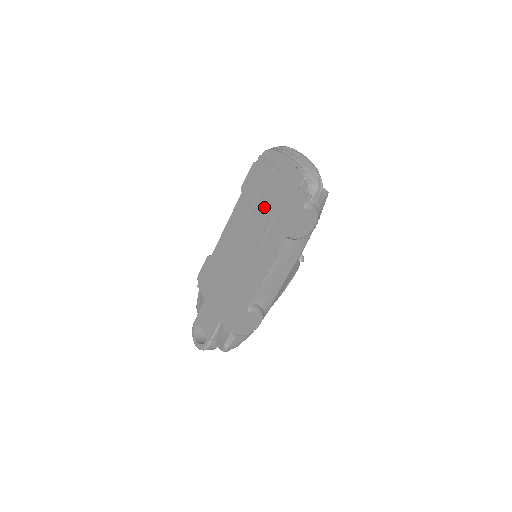
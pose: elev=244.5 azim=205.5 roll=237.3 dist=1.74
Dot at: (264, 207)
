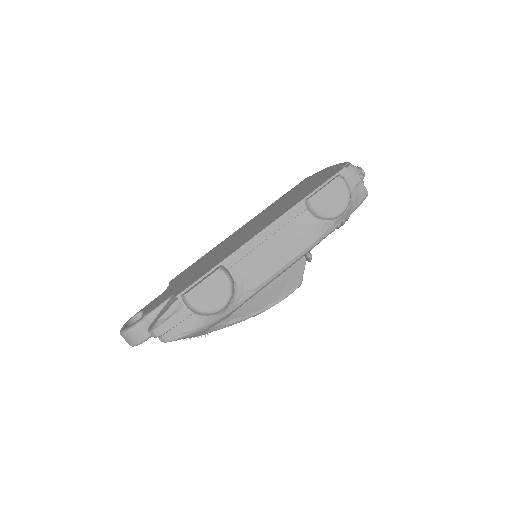
Dot at: (292, 196)
